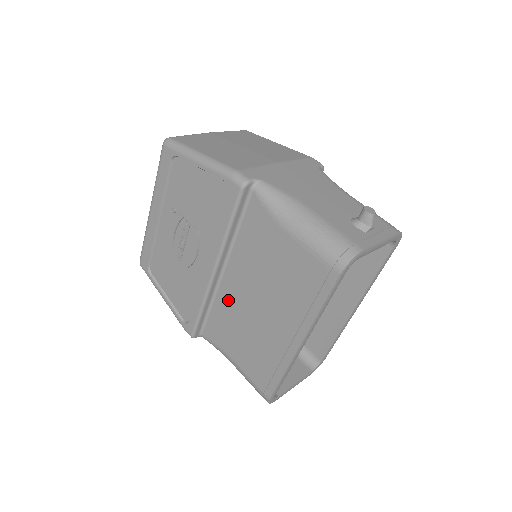
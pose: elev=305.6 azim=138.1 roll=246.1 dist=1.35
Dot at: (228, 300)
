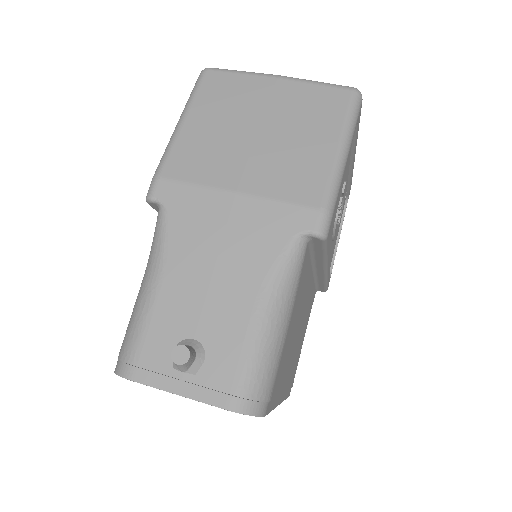
Dot at: occluded
